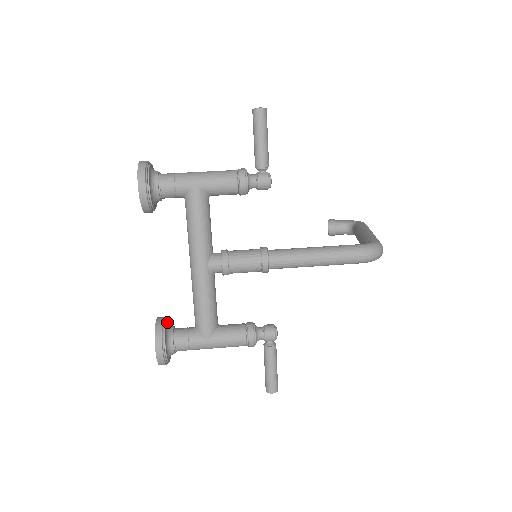
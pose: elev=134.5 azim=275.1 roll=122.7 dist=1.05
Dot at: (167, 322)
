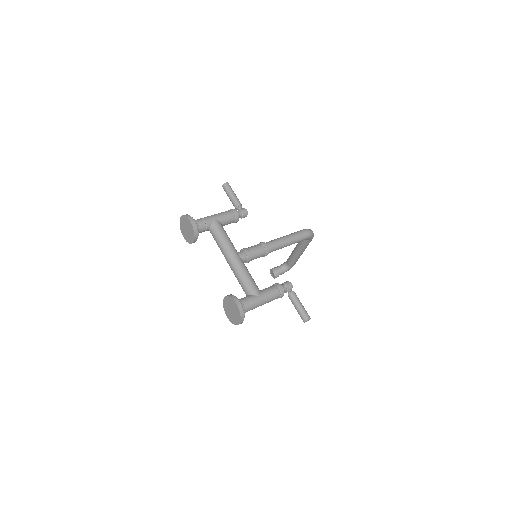
Dot at: occluded
